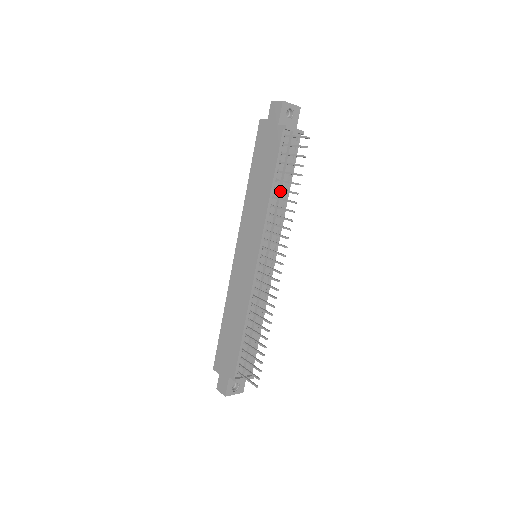
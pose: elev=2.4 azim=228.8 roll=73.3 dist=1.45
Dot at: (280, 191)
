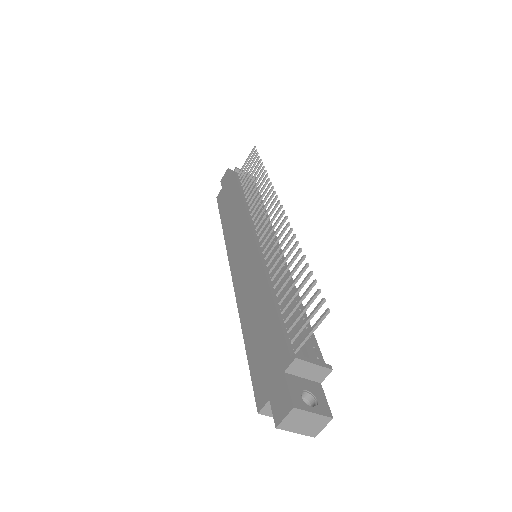
Dot at: occluded
